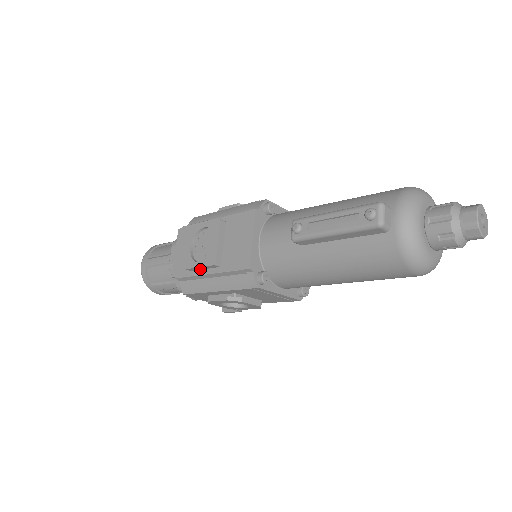
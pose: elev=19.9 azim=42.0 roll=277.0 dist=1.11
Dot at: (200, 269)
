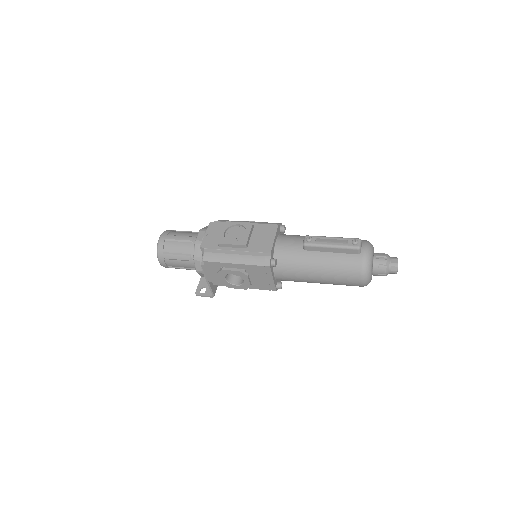
Dot at: (229, 247)
